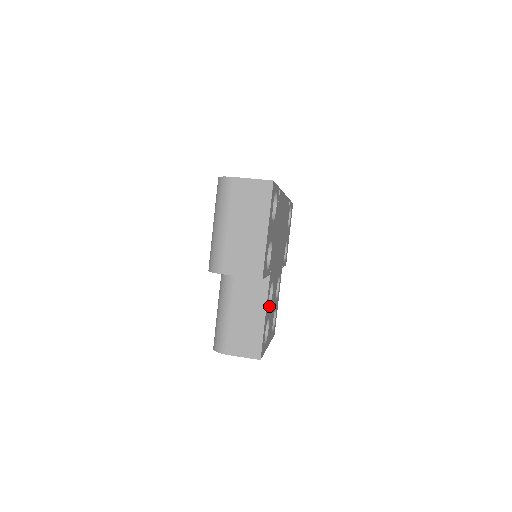
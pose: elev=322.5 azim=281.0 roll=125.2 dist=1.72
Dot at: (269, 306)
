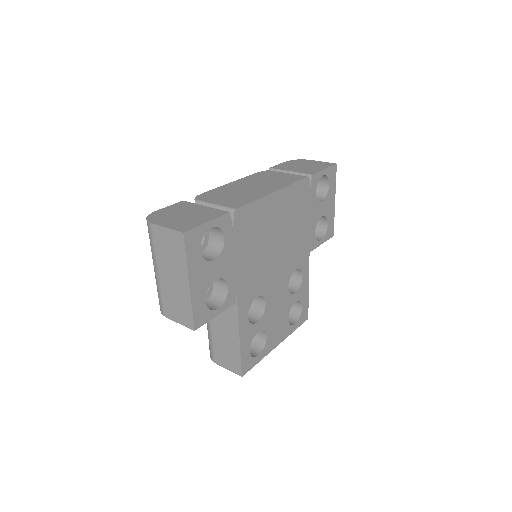
Dot at: (259, 319)
